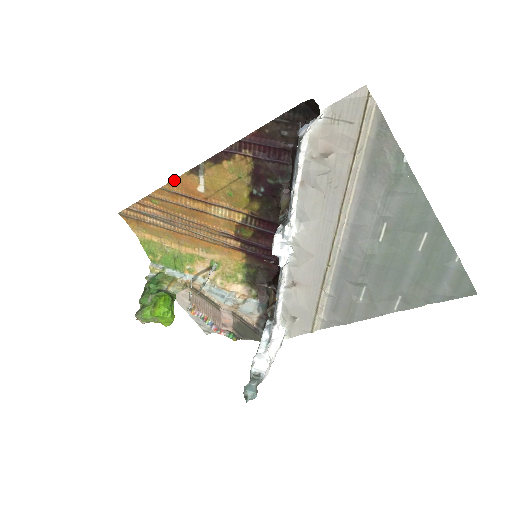
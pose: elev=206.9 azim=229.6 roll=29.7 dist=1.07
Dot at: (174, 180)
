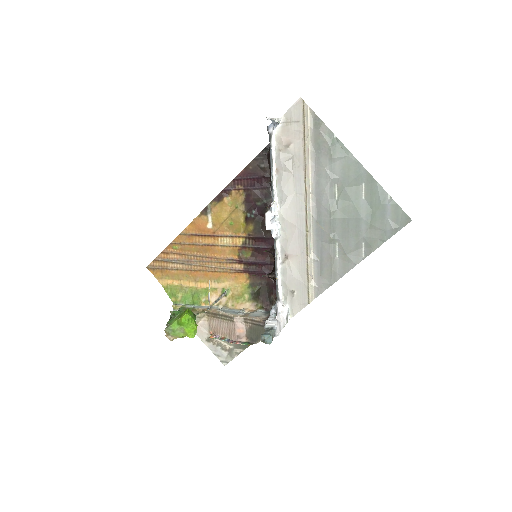
Dot at: (189, 224)
